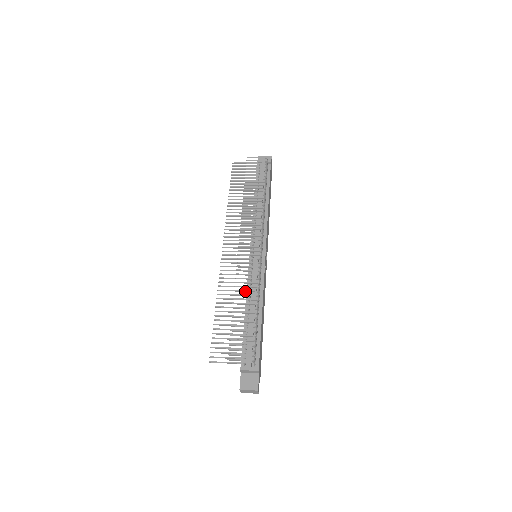
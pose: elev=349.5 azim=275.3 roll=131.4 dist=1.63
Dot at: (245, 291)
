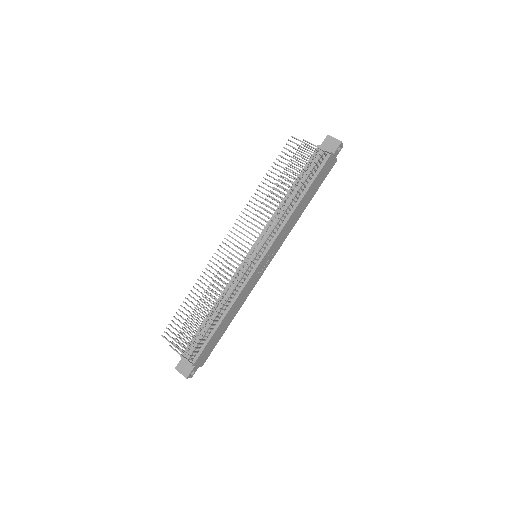
Dot at: (215, 294)
